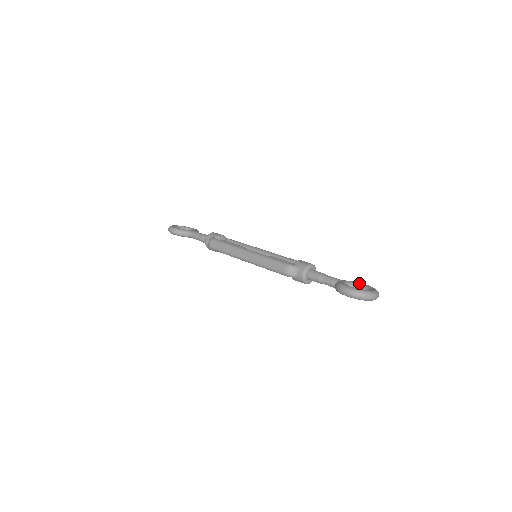
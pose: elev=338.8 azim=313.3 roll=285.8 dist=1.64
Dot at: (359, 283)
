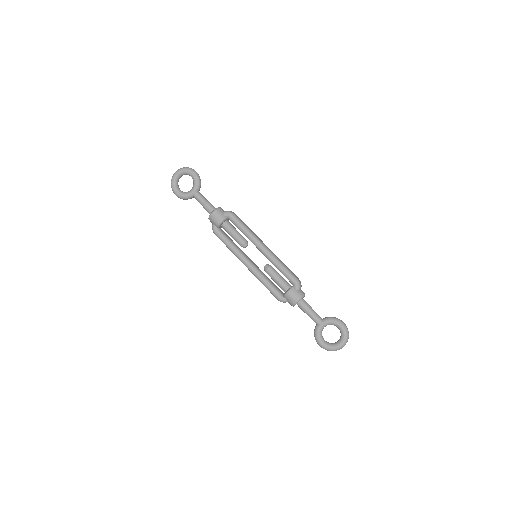
Dot at: (335, 324)
